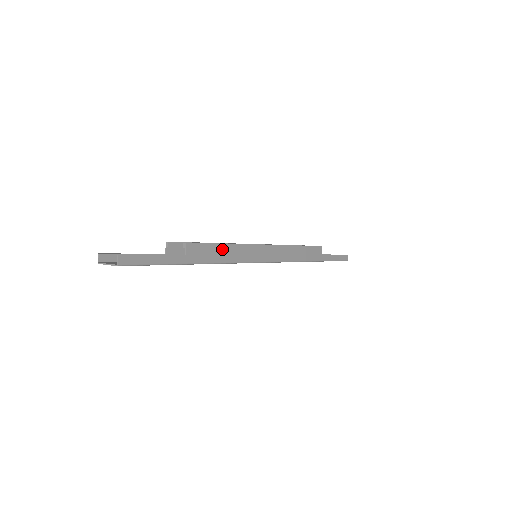
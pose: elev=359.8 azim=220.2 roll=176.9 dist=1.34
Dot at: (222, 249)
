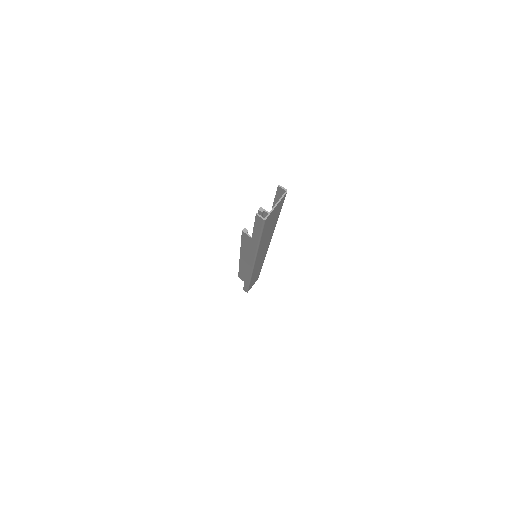
Dot at: occluded
